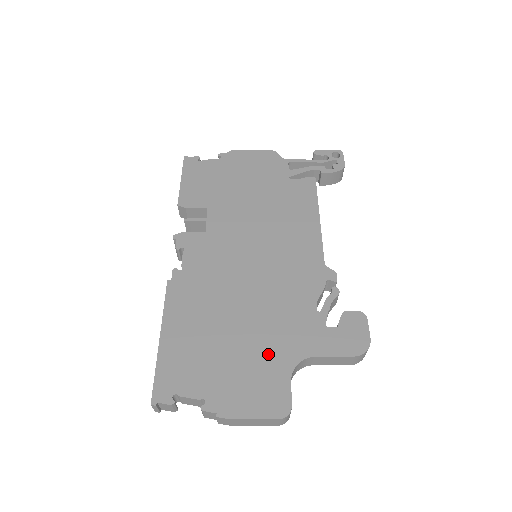
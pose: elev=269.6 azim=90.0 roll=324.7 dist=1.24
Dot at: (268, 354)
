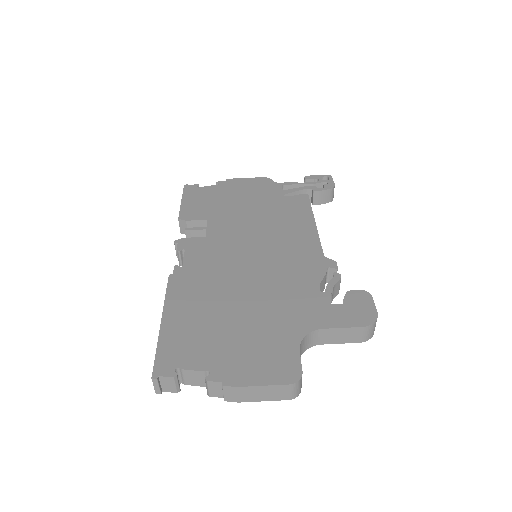
Dot at: (274, 329)
